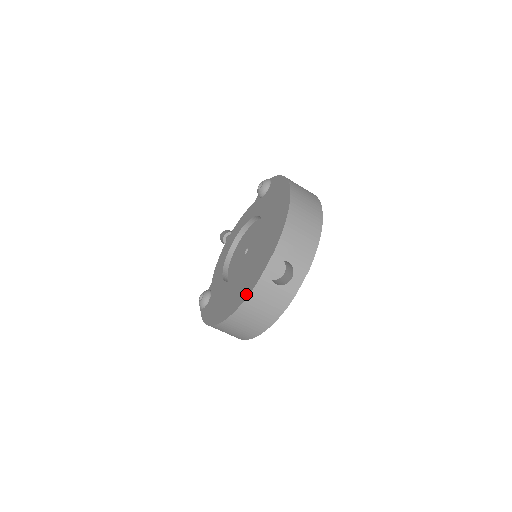
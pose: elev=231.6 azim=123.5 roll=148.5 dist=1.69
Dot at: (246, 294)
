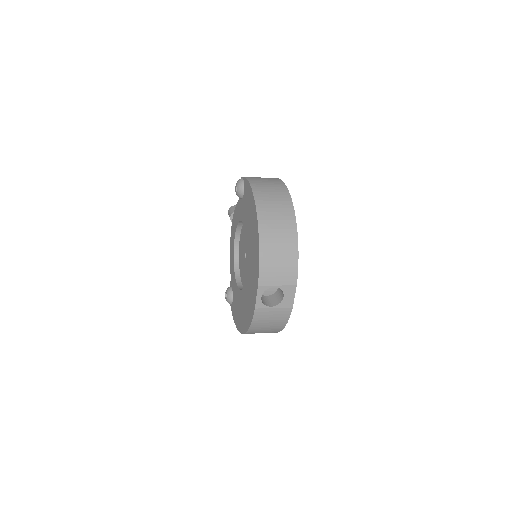
Dot at: (250, 319)
